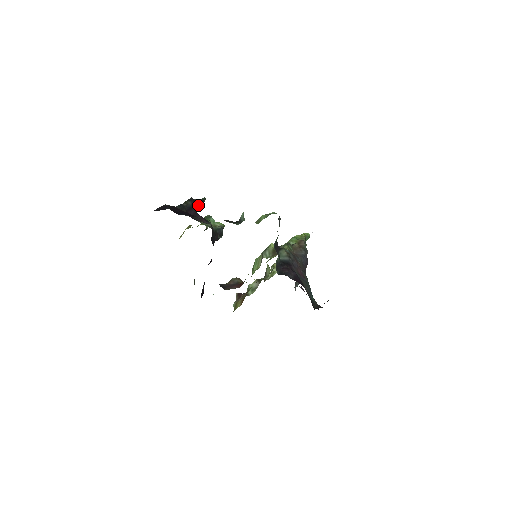
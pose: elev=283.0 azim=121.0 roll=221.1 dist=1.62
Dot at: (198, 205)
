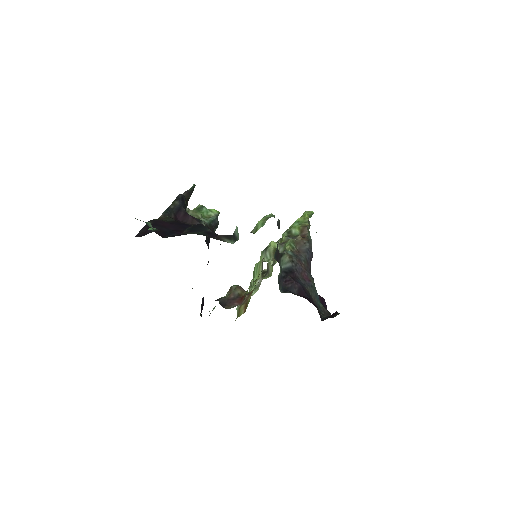
Dot at: (187, 198)
